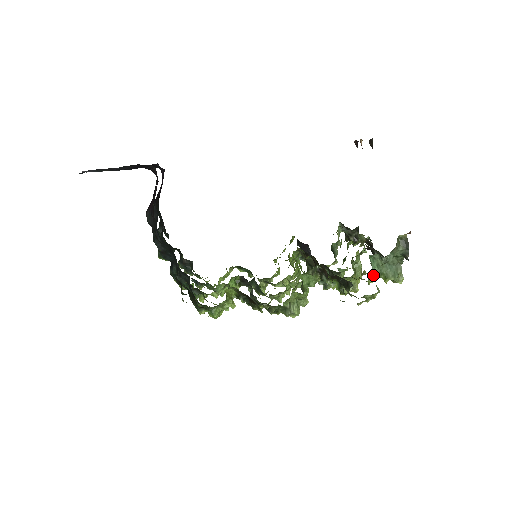
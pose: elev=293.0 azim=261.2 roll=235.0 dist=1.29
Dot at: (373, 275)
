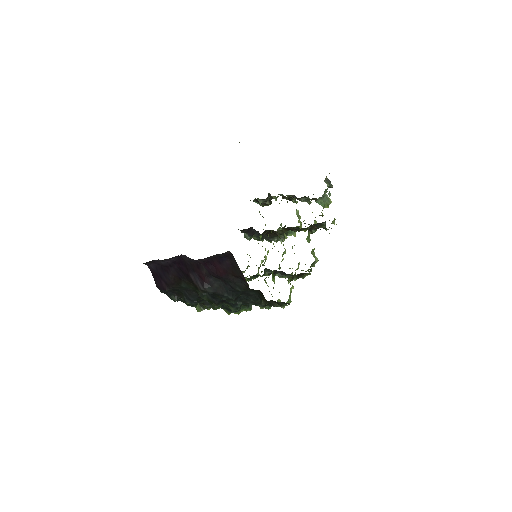
Dot at: occluded
